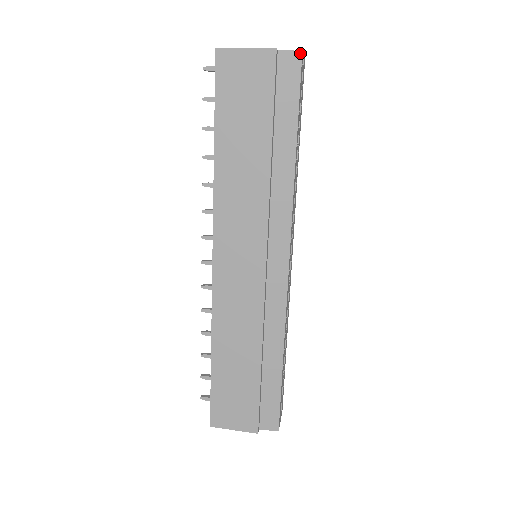
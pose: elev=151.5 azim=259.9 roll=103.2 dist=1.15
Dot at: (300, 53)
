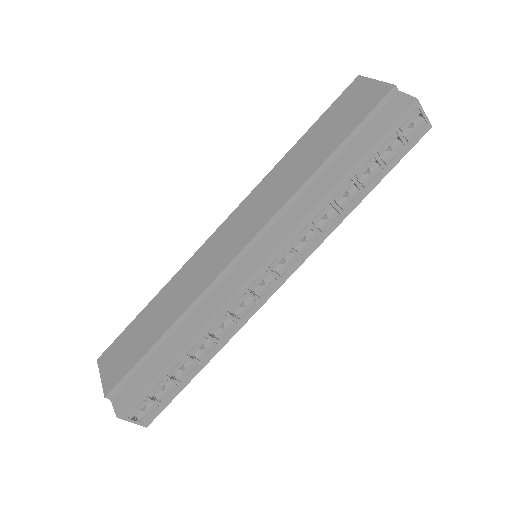
Dot at: (414, 99)
